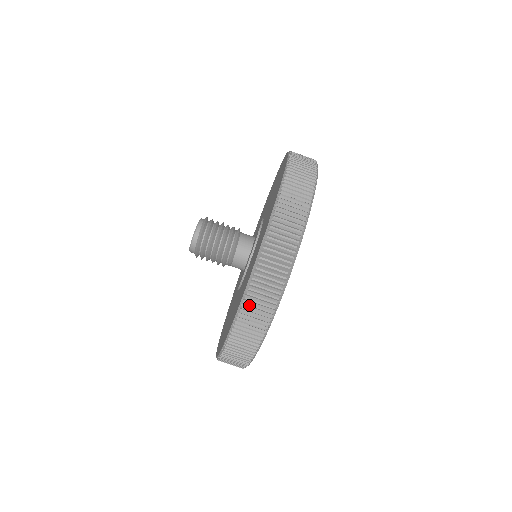
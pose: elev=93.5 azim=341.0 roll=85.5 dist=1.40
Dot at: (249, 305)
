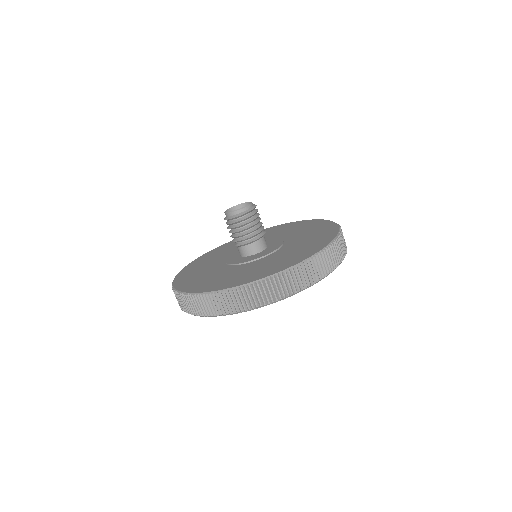
Dot at: (210, 299)
